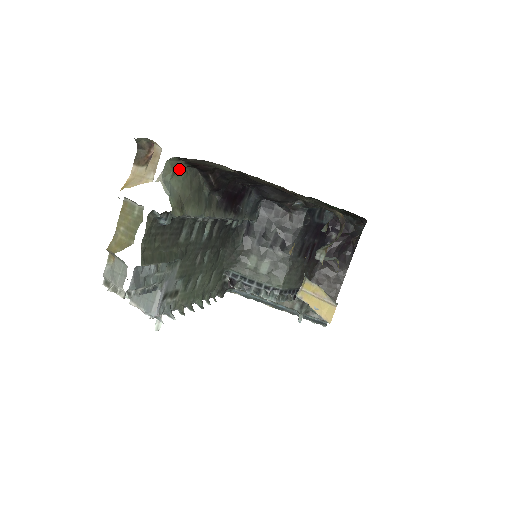
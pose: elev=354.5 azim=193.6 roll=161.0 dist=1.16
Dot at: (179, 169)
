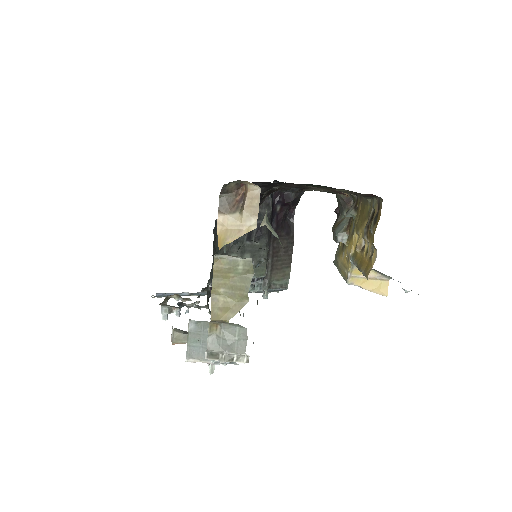
Dot at: occluded
